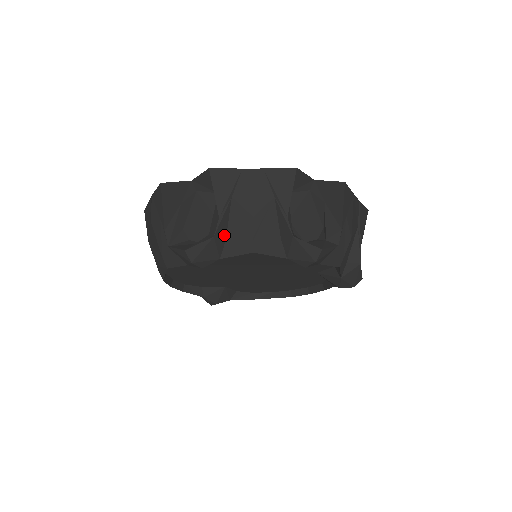
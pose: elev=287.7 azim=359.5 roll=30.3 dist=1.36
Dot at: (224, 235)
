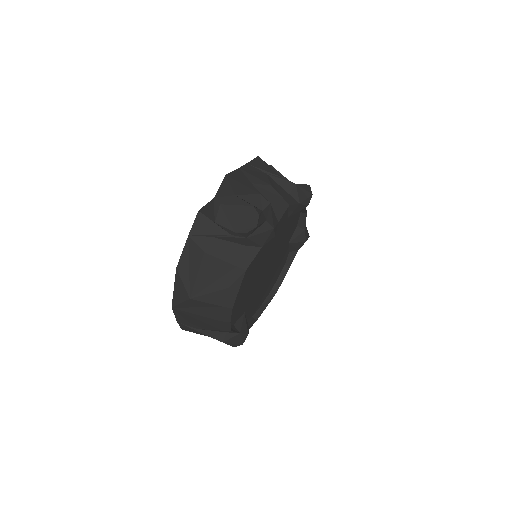
Dot at: occluded
